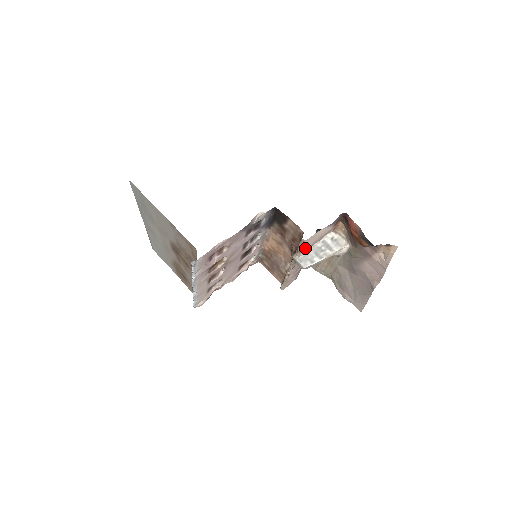
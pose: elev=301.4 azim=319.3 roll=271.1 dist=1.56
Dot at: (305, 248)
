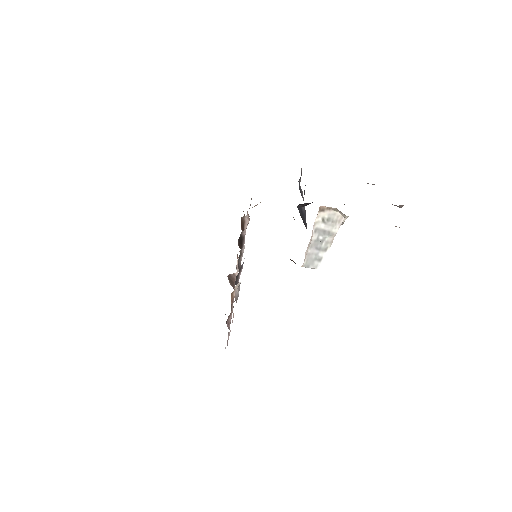
Dot at: occluded
